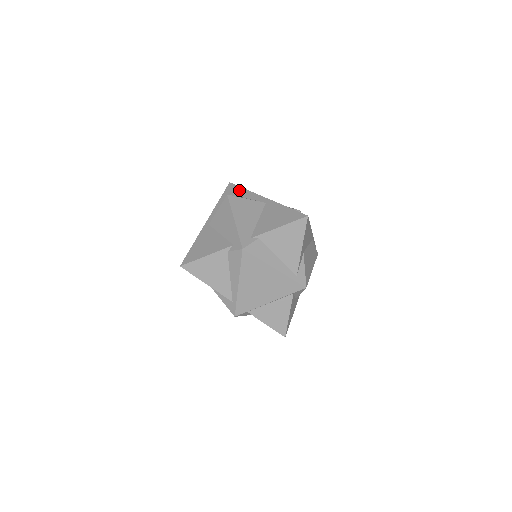
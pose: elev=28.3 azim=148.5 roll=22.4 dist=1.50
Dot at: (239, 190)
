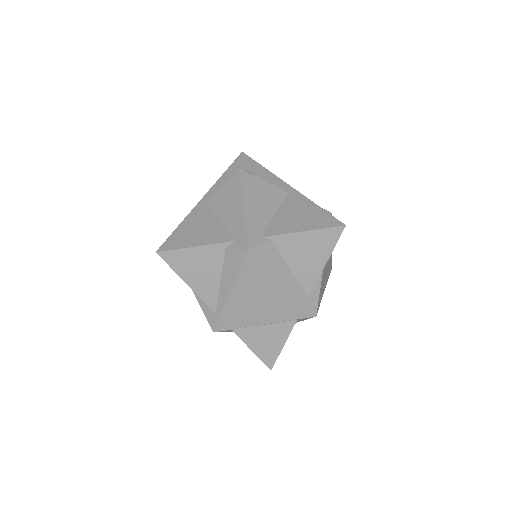
Dot at: (254, 165)
